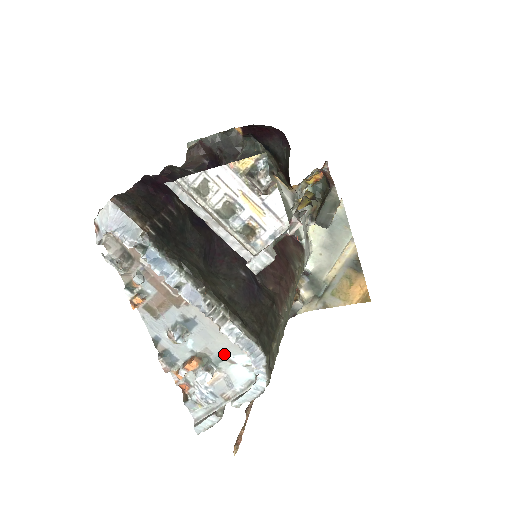
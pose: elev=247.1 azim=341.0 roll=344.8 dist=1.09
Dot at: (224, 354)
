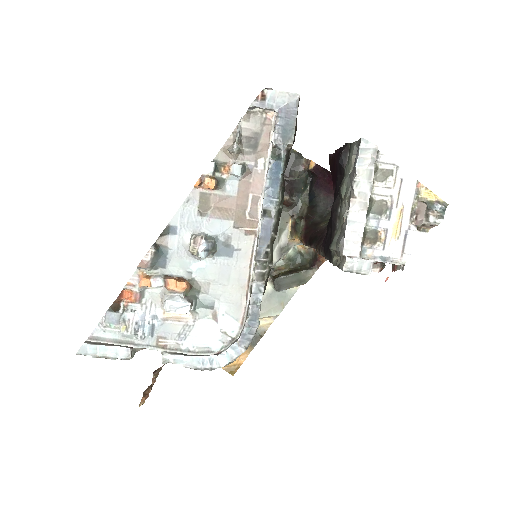
Dot at: (218, 304)
